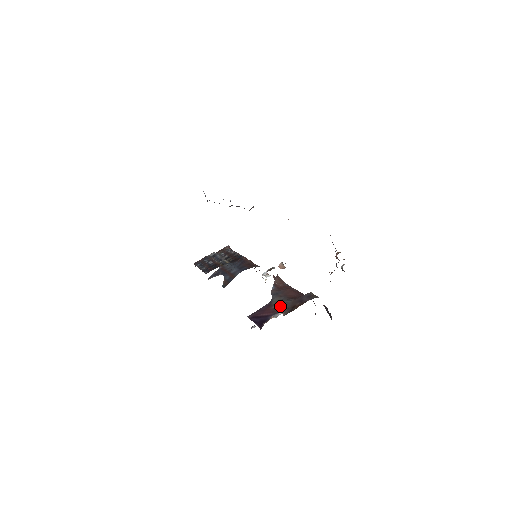
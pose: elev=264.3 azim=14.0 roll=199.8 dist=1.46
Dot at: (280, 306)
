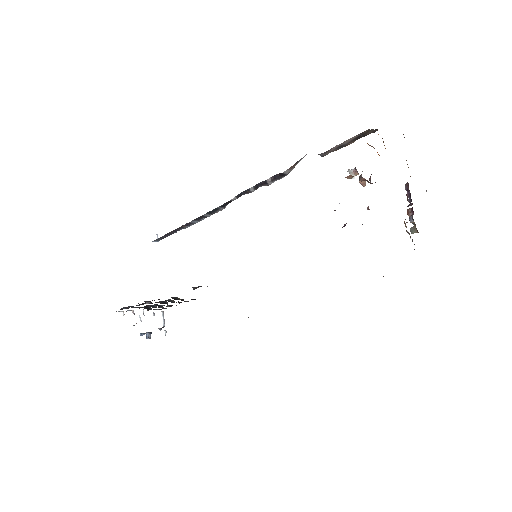
Dot at: occluded
